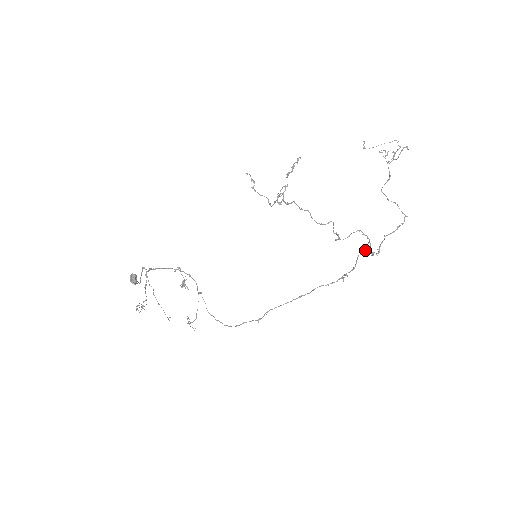
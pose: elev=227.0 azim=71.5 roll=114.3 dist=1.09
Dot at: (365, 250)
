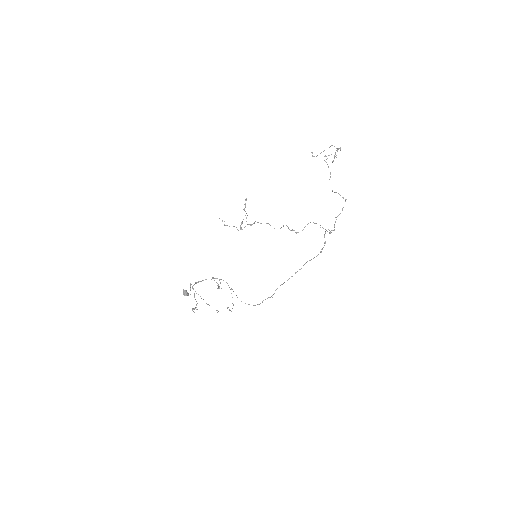
Dot at: occluded
